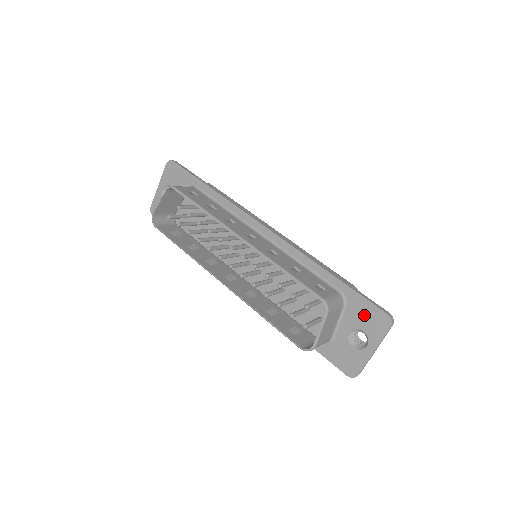
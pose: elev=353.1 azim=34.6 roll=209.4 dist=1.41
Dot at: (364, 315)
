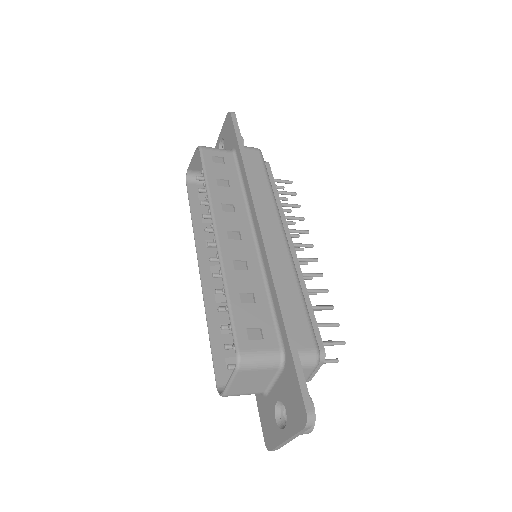
Dot at: (291, 393)
